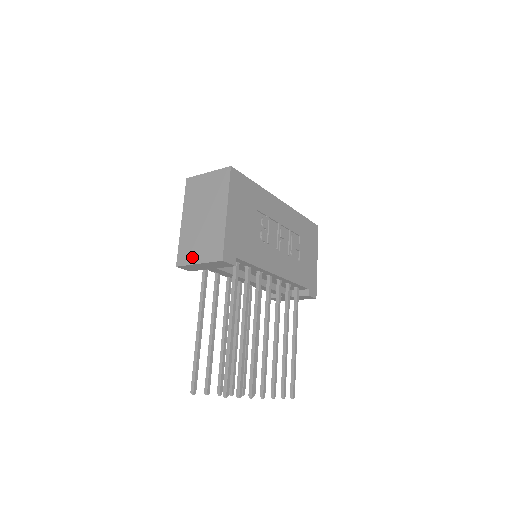
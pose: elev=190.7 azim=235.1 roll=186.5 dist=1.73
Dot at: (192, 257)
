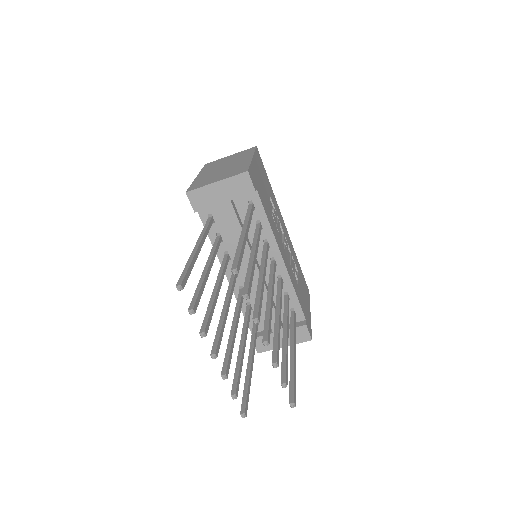
Dot at: (208, 182)
